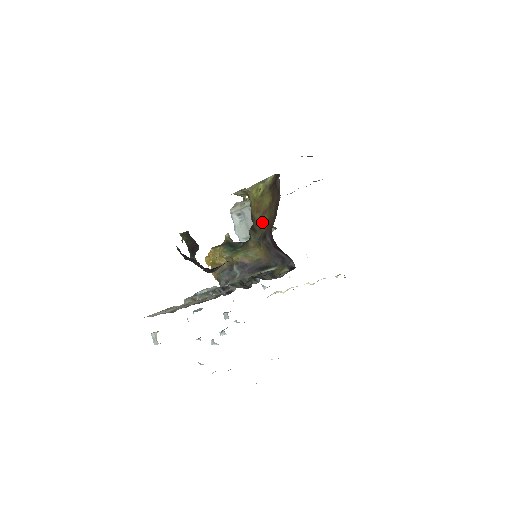
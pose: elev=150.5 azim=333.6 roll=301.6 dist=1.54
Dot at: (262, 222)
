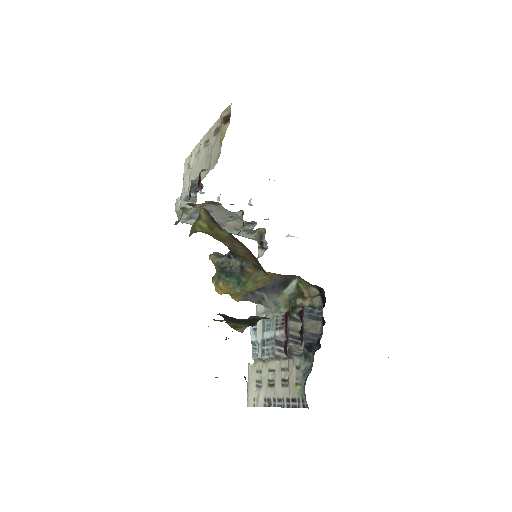
Dot at: (240, 251)
